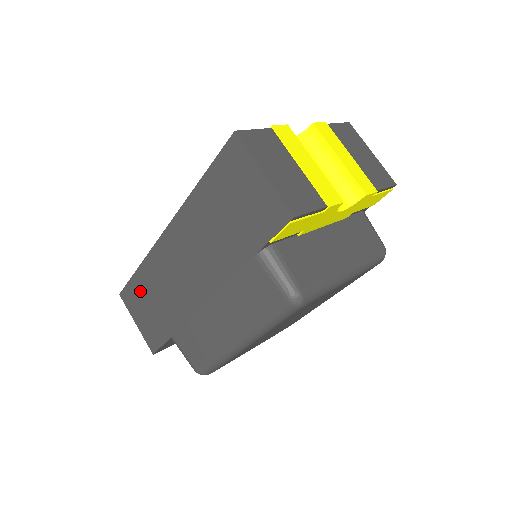
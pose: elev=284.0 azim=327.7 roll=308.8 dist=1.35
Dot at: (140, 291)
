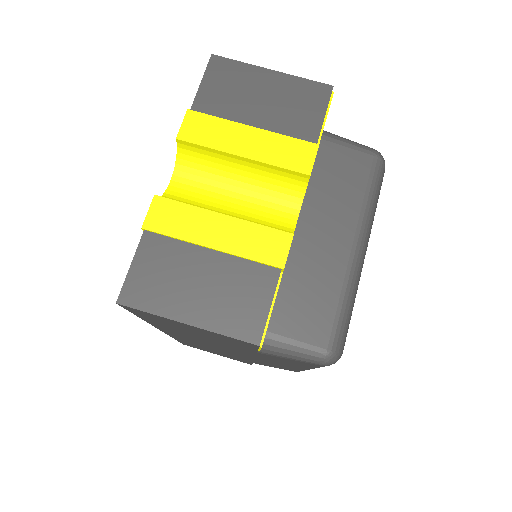
Dot at: (195, 346)
